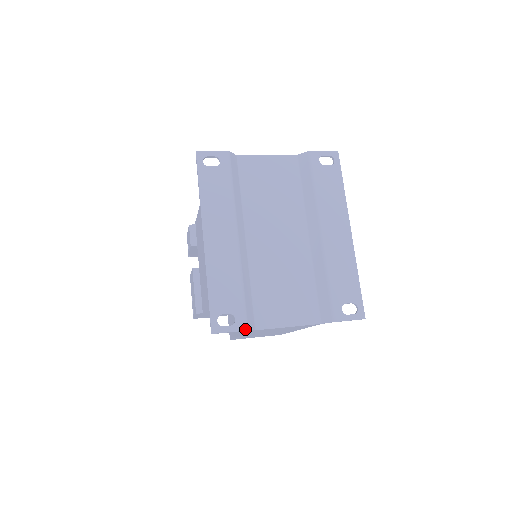
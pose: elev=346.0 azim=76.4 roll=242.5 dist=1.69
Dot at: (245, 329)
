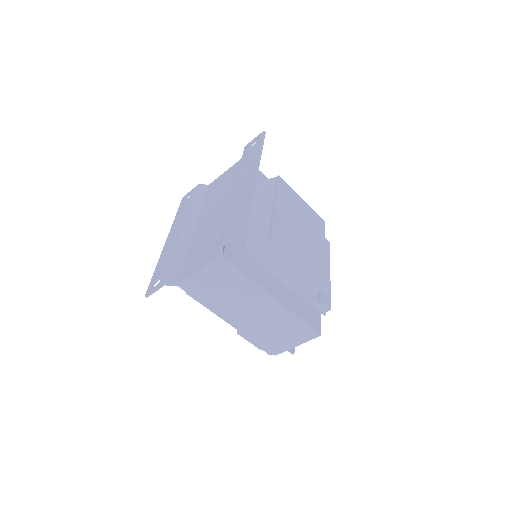
Dot at: (163, 283)
